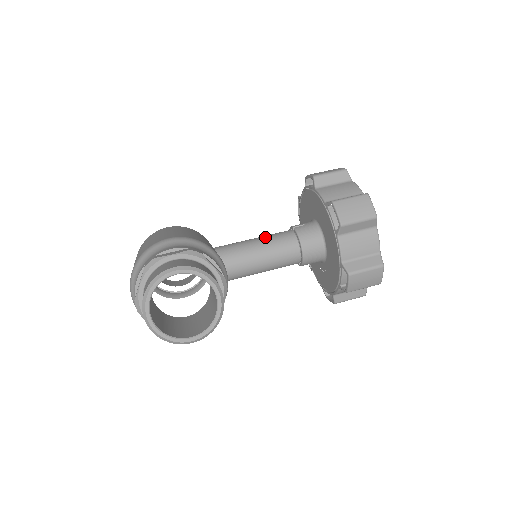
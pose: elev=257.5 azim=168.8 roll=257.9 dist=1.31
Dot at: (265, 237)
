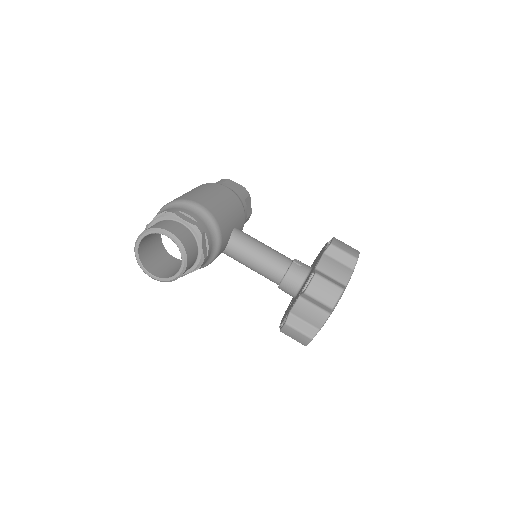
Dot at: (270, 251)
